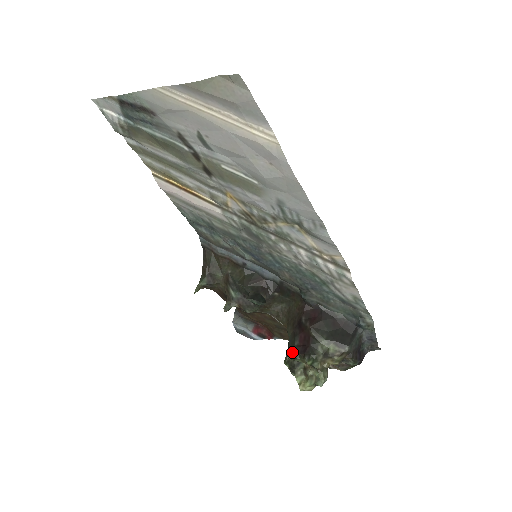
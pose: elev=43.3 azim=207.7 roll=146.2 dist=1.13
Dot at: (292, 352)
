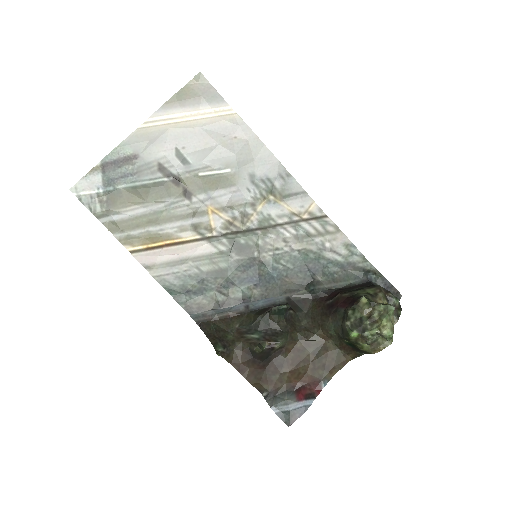
Dot at: (346, 310)
